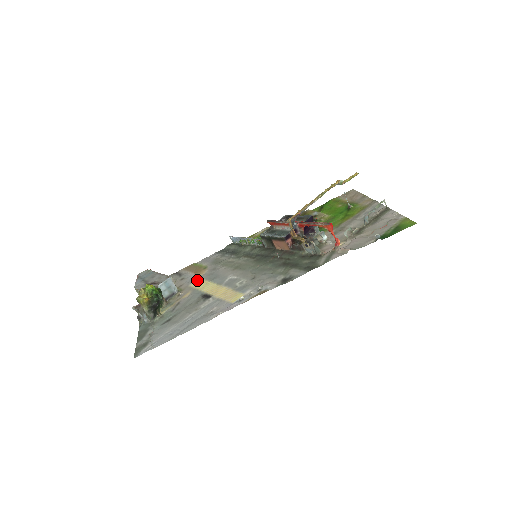
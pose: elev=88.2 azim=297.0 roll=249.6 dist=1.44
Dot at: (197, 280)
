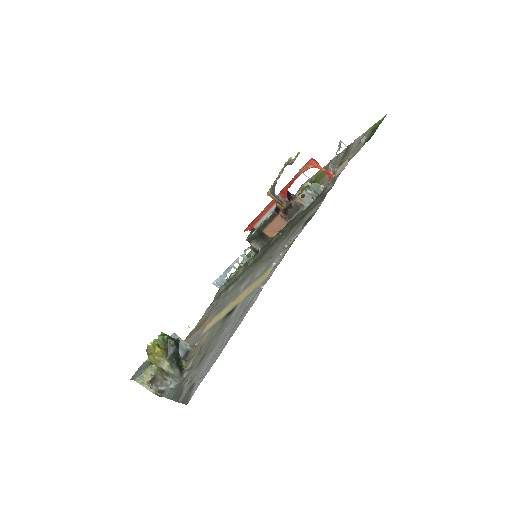
Dot at: (206, 326)
